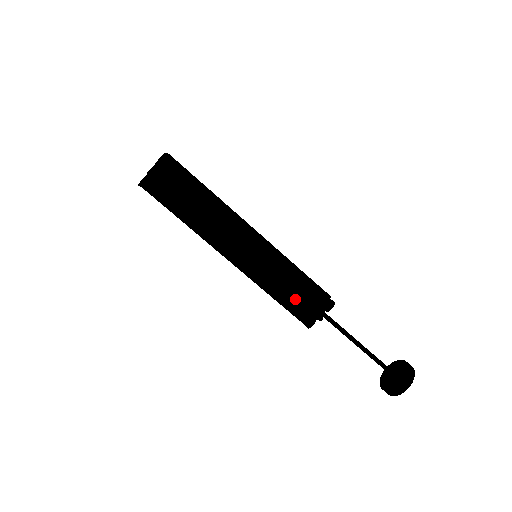
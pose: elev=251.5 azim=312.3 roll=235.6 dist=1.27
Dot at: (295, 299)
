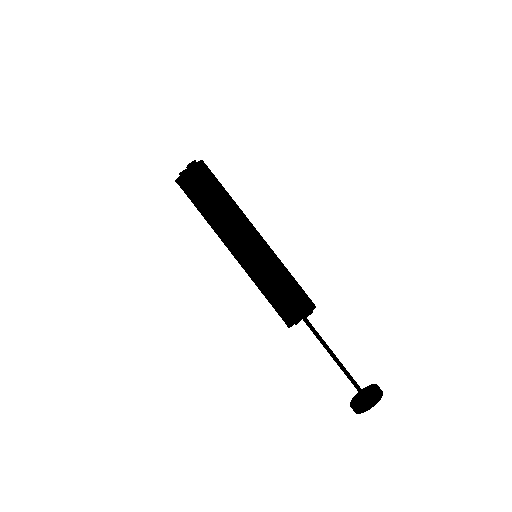
Dot at: (277, 300)
